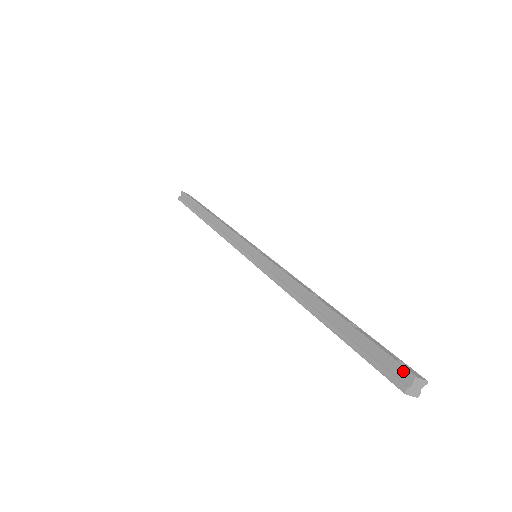
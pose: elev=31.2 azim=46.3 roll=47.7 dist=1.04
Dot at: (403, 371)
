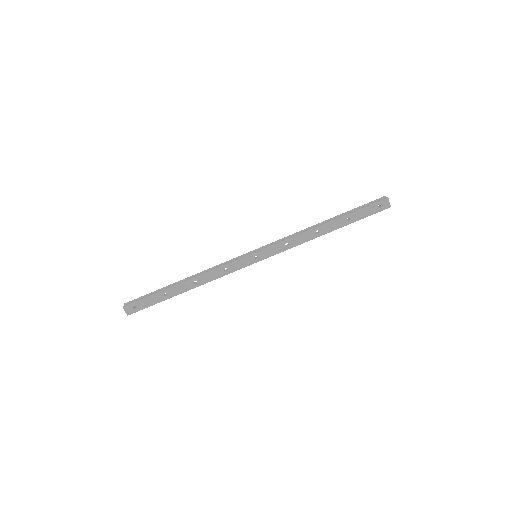
Dot at: (380, 198)
